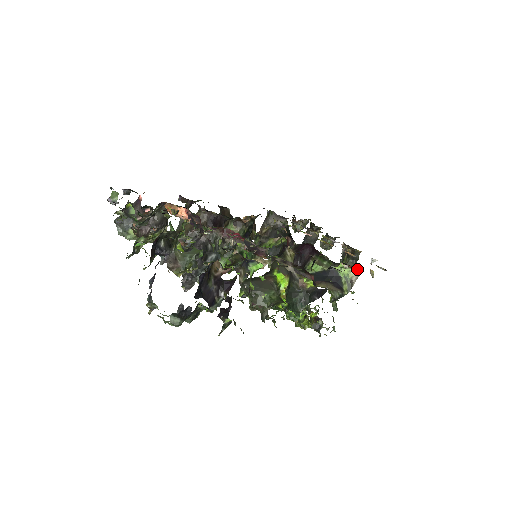
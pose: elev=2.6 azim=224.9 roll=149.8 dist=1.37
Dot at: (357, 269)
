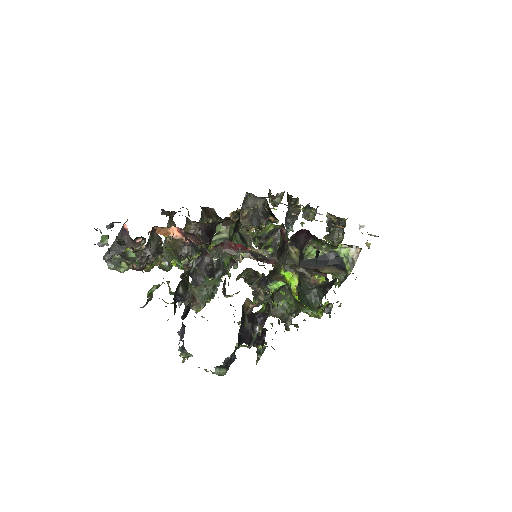
Dot at: (356, 247)
